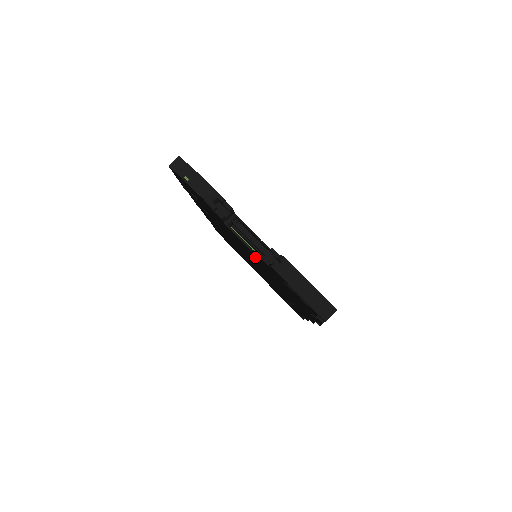
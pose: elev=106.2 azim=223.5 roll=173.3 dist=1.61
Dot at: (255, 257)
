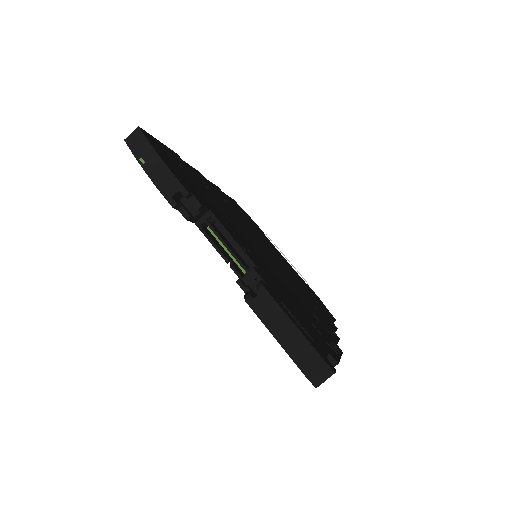
Dot at: occluded
